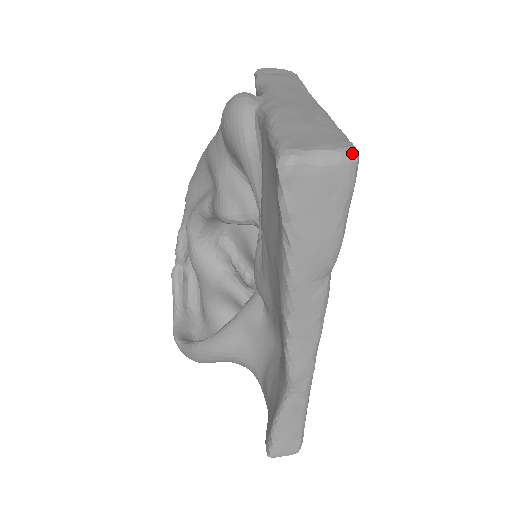
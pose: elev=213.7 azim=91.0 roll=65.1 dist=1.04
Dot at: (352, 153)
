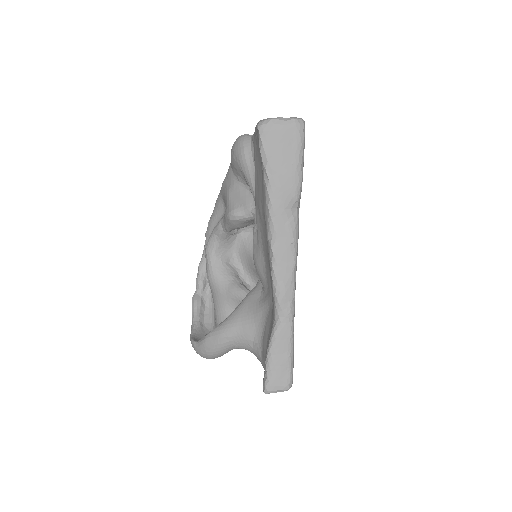
Dot at: (300, 119)
